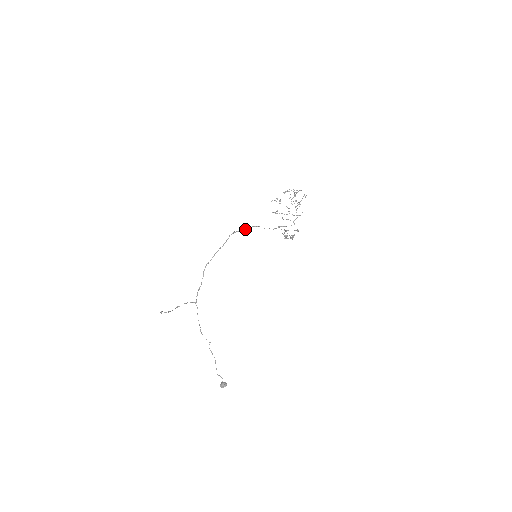
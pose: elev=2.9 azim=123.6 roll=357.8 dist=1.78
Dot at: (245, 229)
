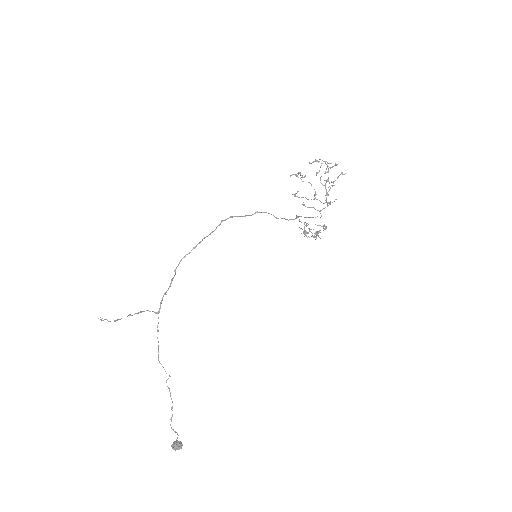
Dot at: occluded
